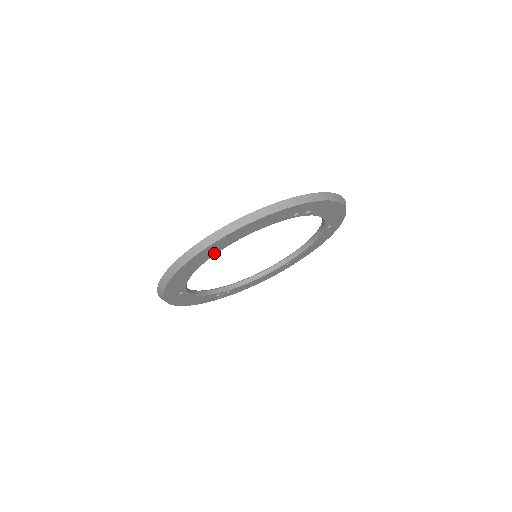
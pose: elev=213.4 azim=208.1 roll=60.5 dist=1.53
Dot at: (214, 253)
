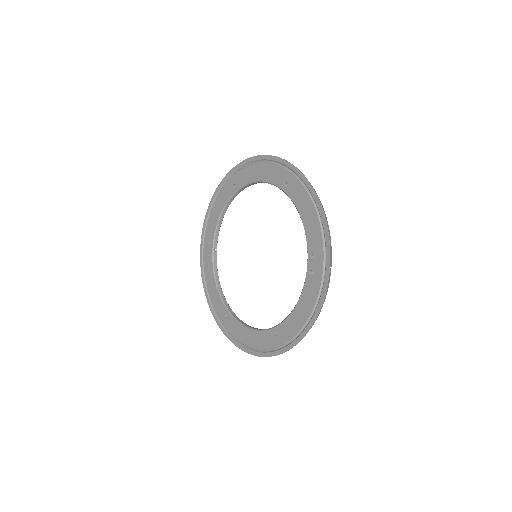
Dot at: occluded
